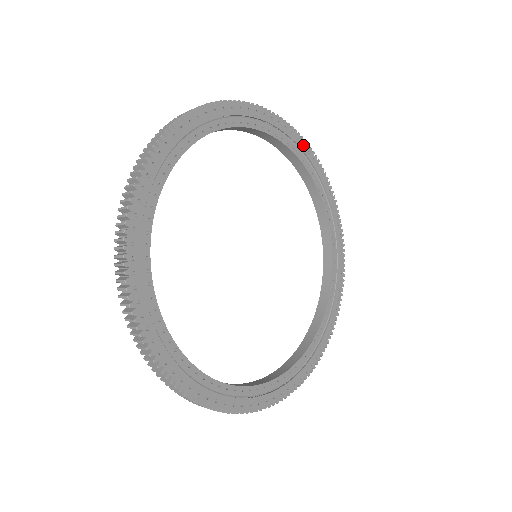
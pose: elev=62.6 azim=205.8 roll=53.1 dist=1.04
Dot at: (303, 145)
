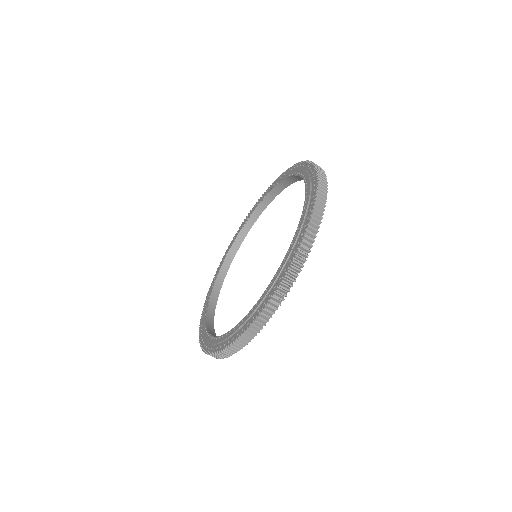
Dot at: occluded
